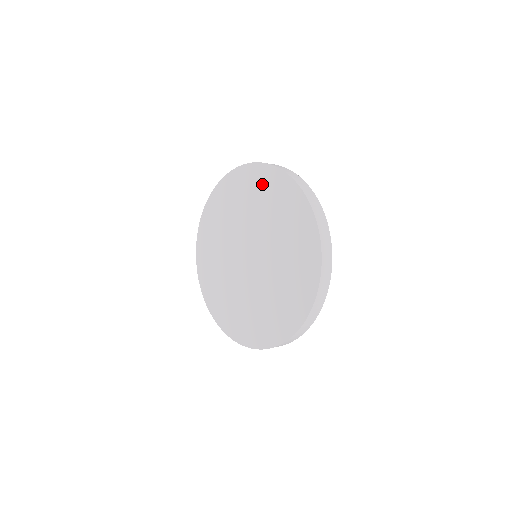
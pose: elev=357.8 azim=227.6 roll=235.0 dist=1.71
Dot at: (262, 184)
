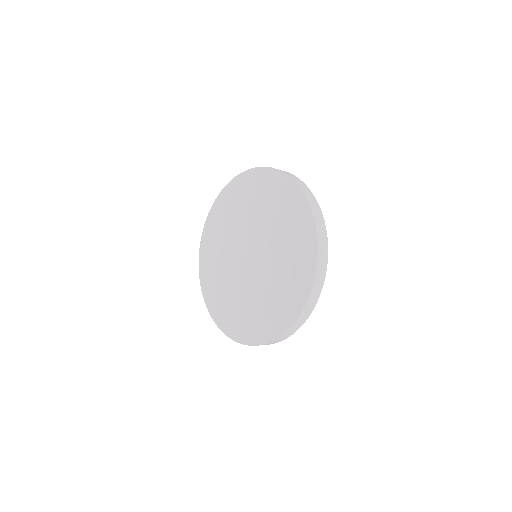
Dot at: (271, 189)
